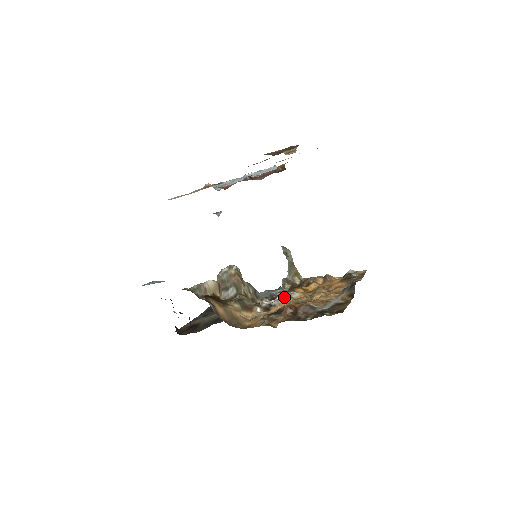
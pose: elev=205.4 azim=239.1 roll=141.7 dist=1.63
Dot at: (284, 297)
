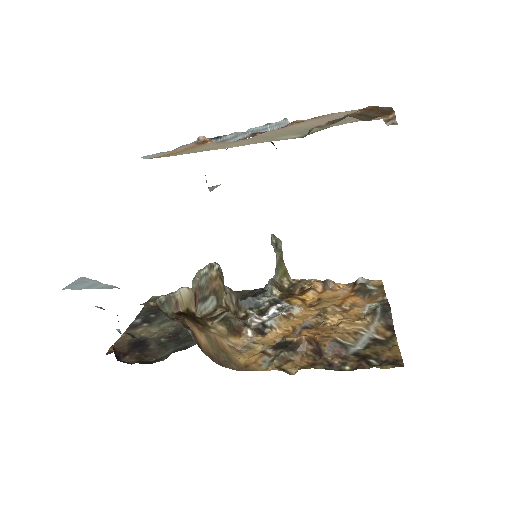
Dot at: (282, 314)
